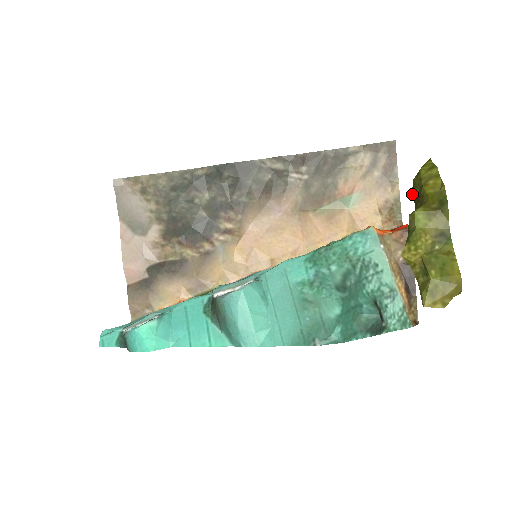
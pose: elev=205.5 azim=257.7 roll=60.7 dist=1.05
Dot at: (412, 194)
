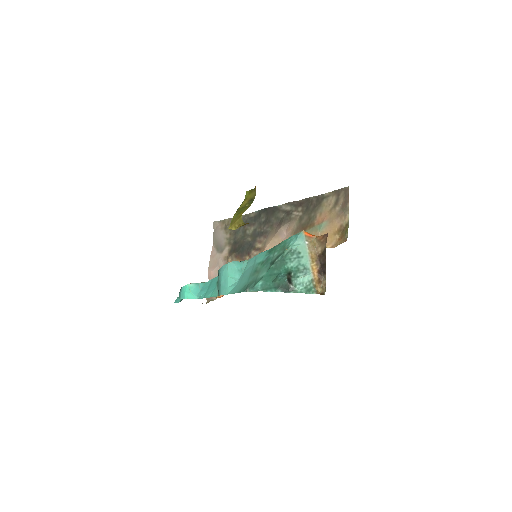
Dot at: occluded
